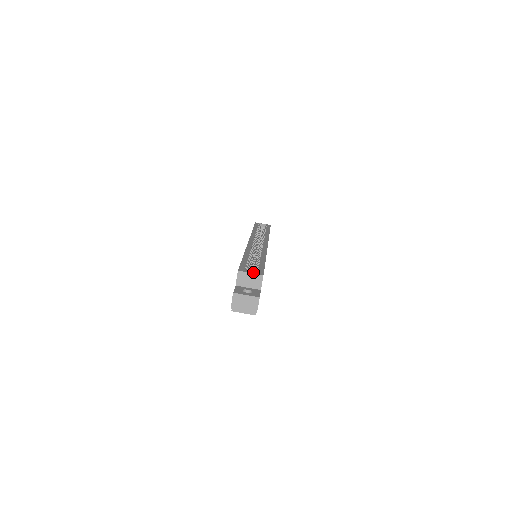
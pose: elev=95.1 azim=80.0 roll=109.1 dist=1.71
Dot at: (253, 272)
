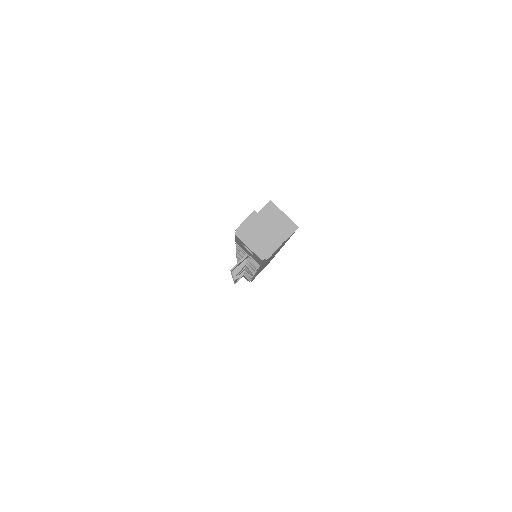
Dot at: occluded
